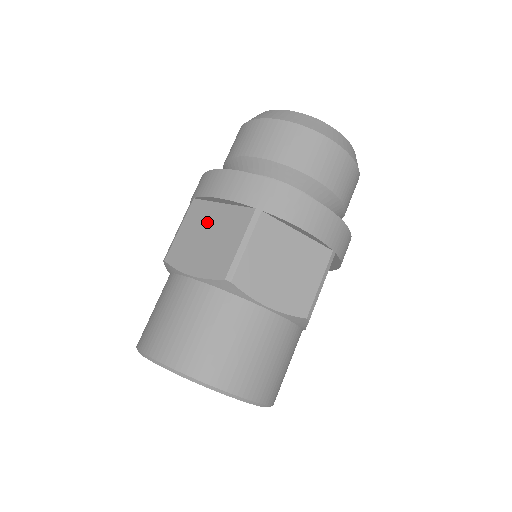
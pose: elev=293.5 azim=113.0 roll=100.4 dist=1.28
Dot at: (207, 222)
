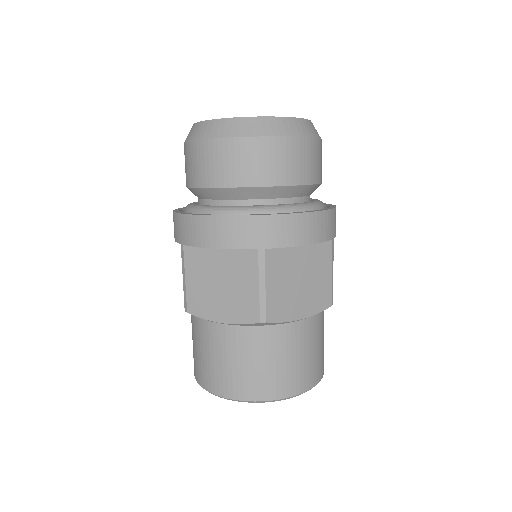
Dot at: (212, 269)
